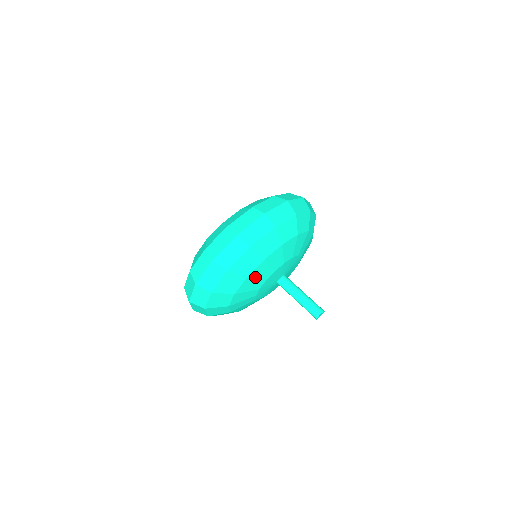
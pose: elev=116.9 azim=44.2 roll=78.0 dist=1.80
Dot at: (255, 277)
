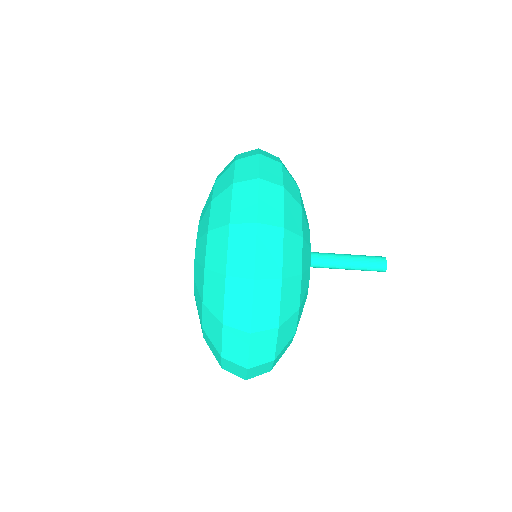
Dot at: (304, 268)
